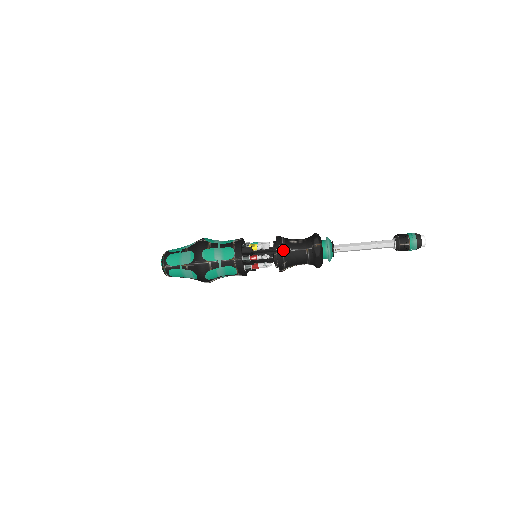
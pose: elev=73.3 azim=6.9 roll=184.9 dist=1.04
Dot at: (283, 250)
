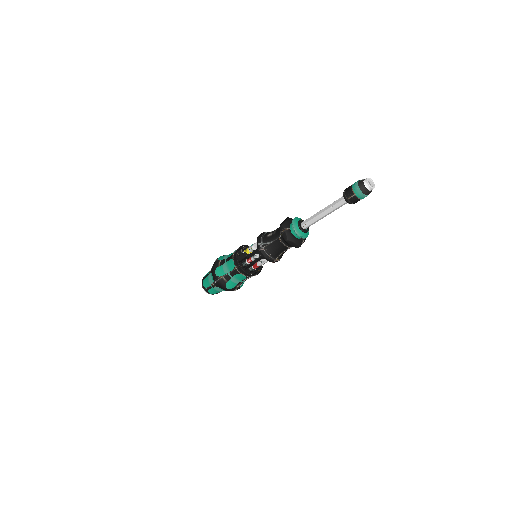
Dot at: (263, 246)
